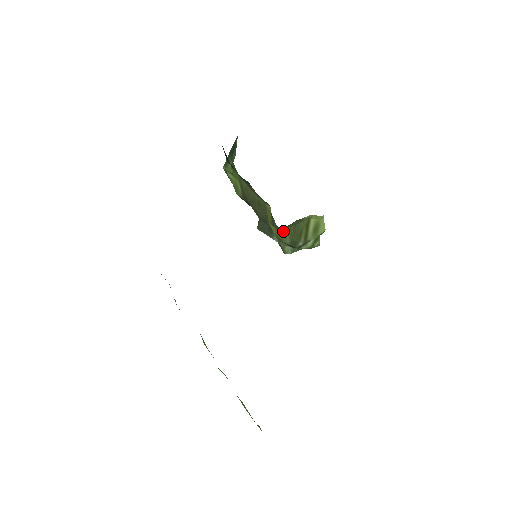
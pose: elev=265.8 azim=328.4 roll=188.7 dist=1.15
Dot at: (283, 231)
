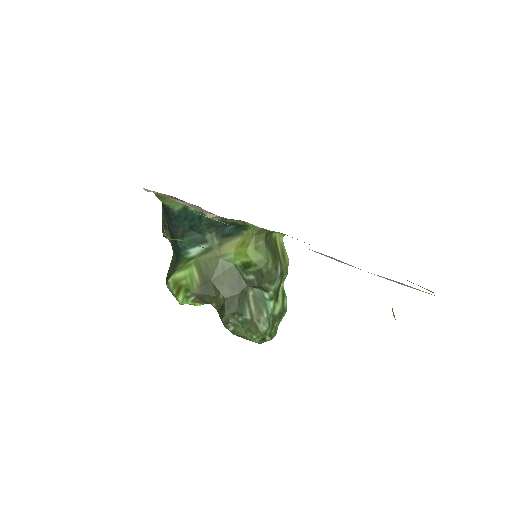
Dot at: (263, 247)
